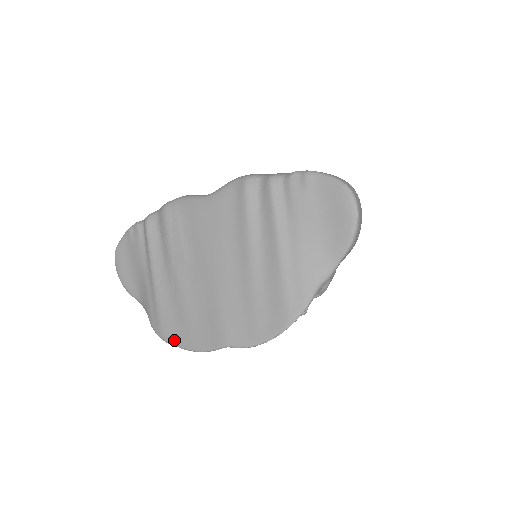
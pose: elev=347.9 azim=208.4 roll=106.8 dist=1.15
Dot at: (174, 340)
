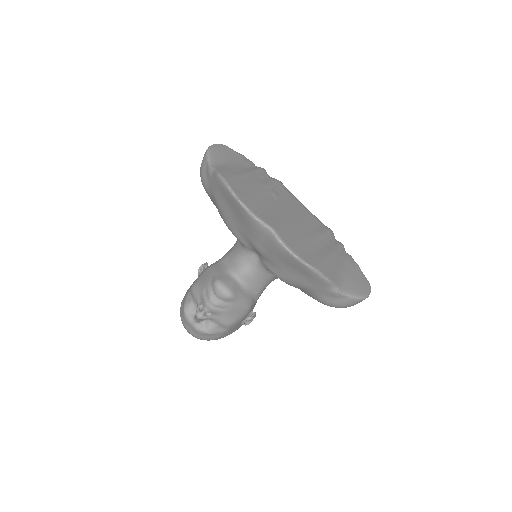
Dot at: (235, 190)
